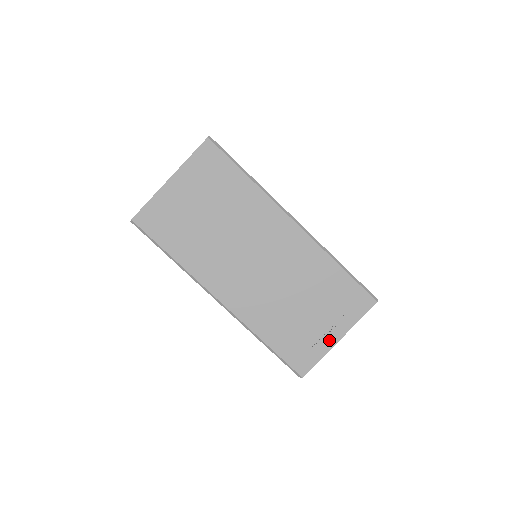
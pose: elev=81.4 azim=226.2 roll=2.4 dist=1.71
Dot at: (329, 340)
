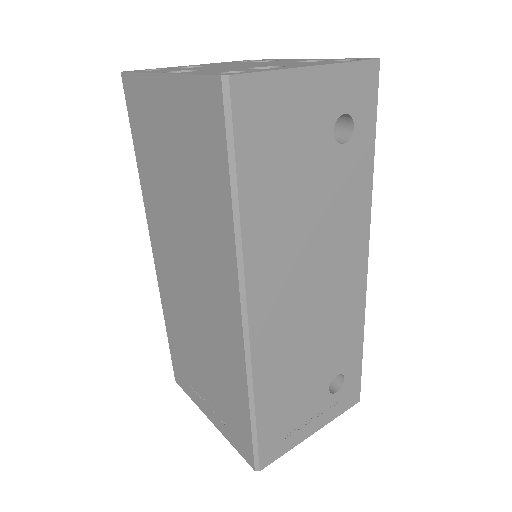
Dot at: (204, 406)
